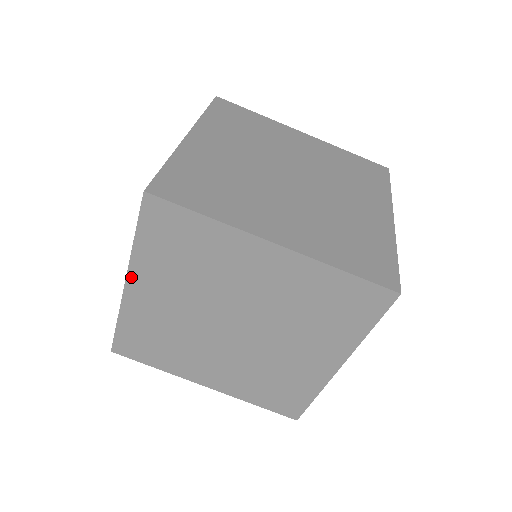
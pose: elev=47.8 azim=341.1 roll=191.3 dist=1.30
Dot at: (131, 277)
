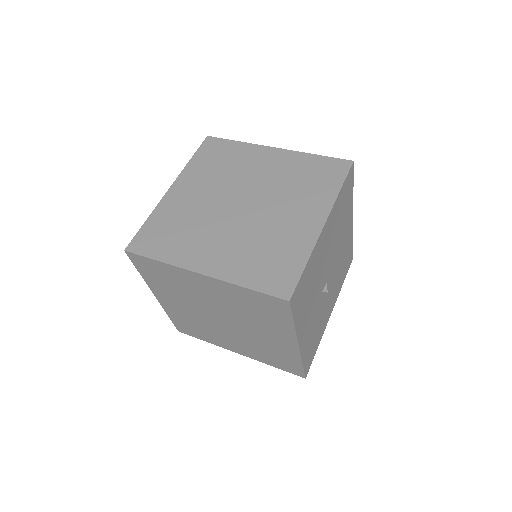
Dot at: (154, 292)
